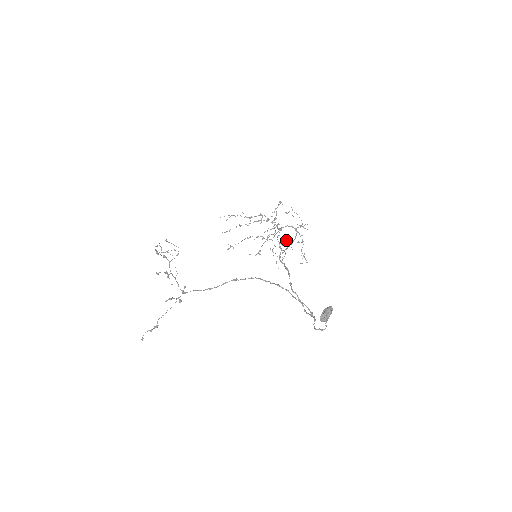
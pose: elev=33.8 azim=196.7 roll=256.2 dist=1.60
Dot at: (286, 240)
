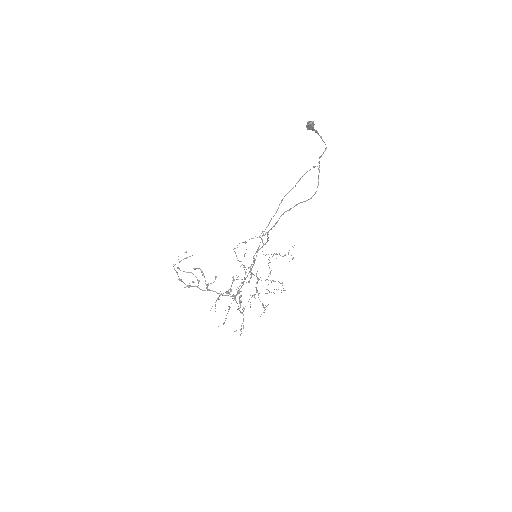
Dot at: occluded
